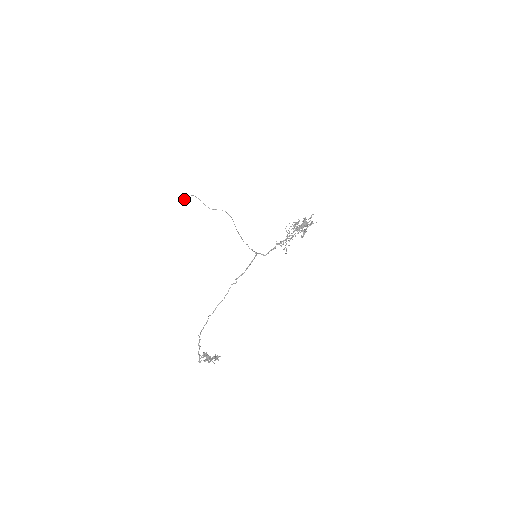
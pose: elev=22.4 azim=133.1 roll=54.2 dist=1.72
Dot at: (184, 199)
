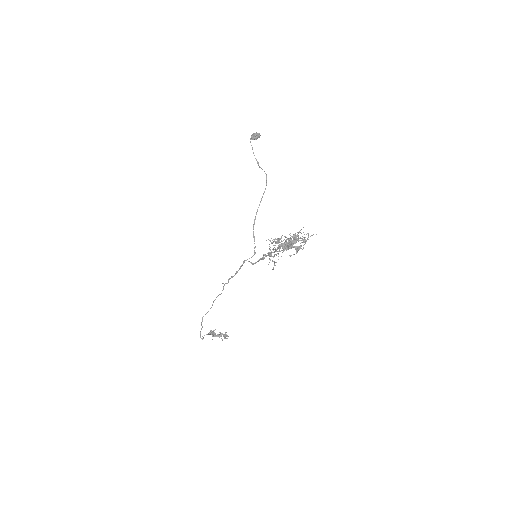
Dot at: (252, 139)
